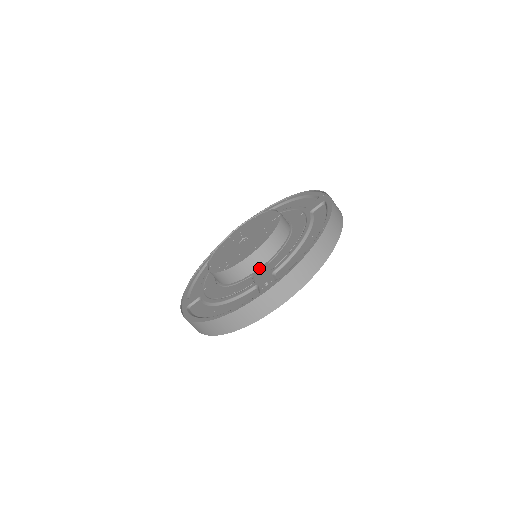
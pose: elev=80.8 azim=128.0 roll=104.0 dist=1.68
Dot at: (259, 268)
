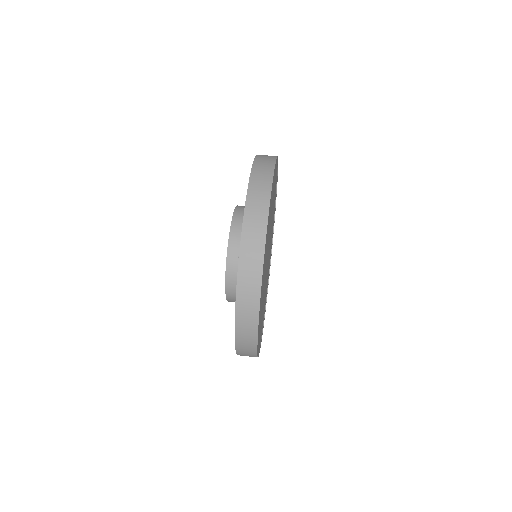
Dot at: occluded
